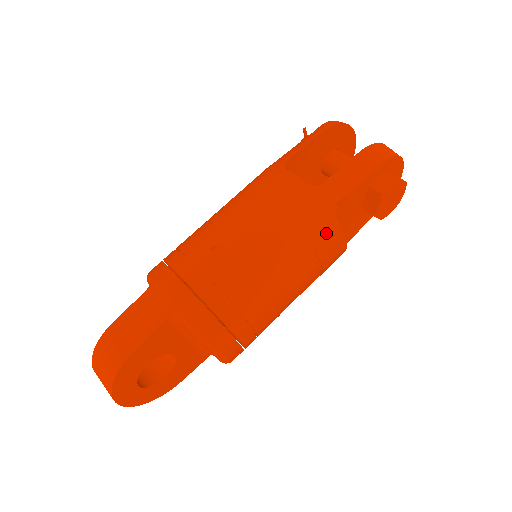
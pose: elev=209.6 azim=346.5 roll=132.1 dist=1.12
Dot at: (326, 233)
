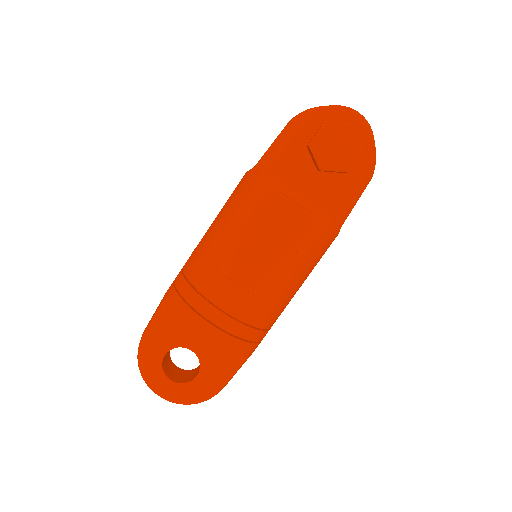
Dot at: (259, 201)
